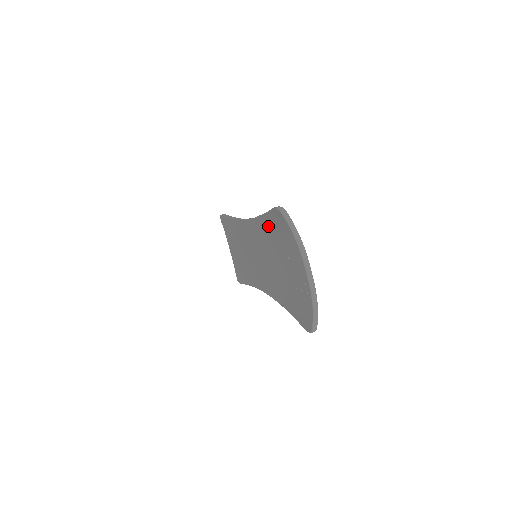
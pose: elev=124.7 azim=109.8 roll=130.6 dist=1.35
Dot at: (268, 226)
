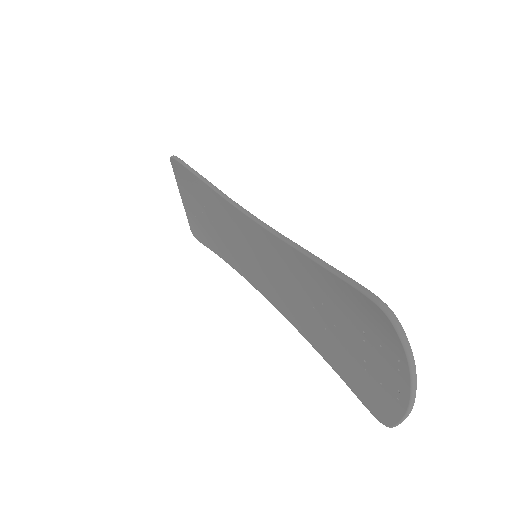
Dot at: (322, 279)
